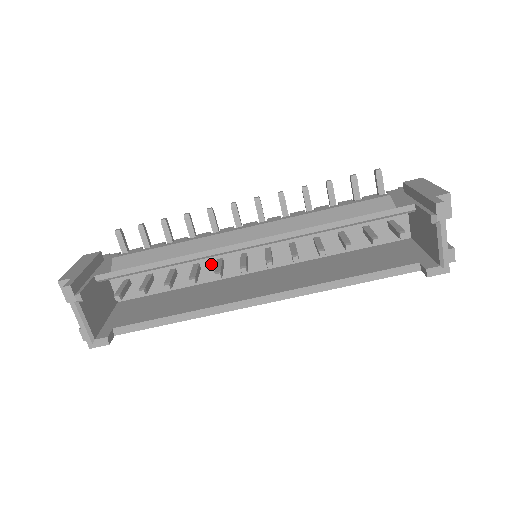
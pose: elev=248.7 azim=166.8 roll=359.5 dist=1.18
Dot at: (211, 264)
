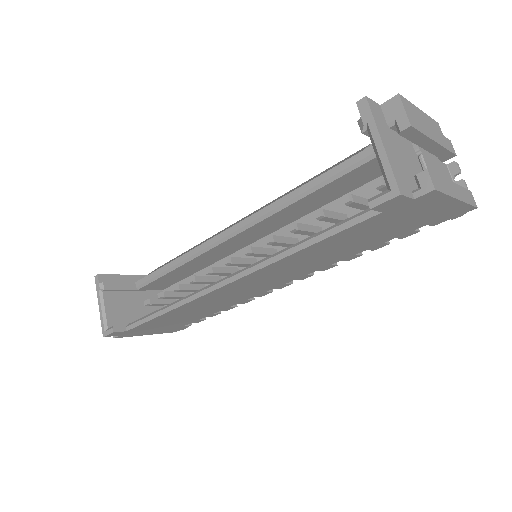
Dot at: occluded
